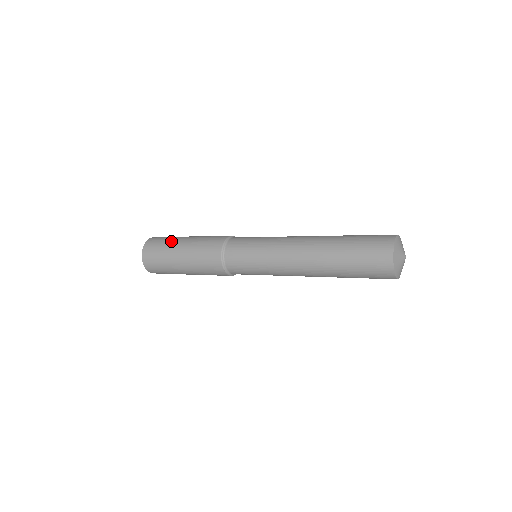
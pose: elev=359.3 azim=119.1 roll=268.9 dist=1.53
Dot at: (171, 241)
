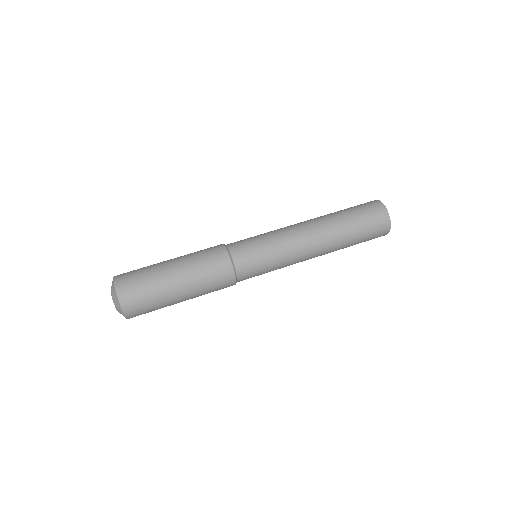
Dot at: (157, 283)
